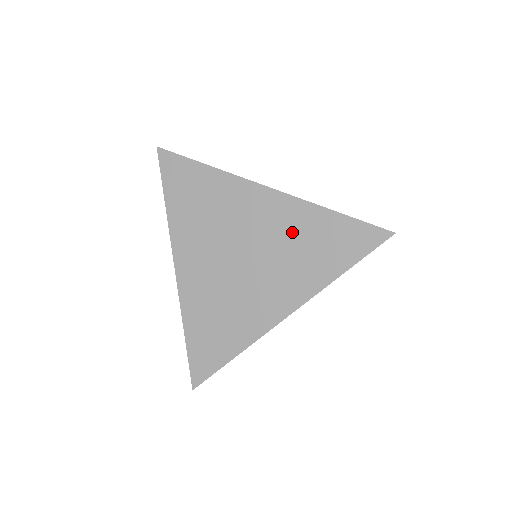
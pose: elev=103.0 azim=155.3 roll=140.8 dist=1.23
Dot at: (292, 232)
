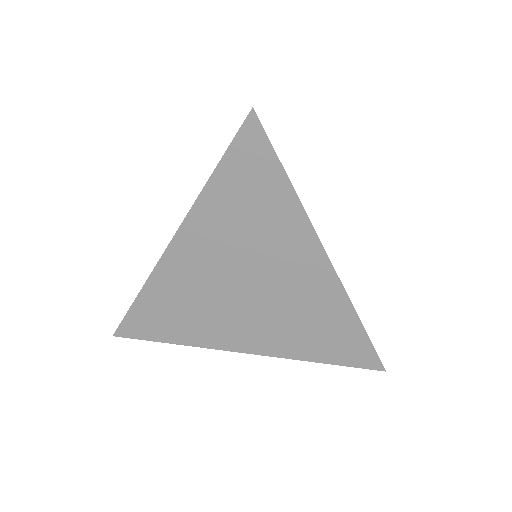
Dot at: (312, 308)
